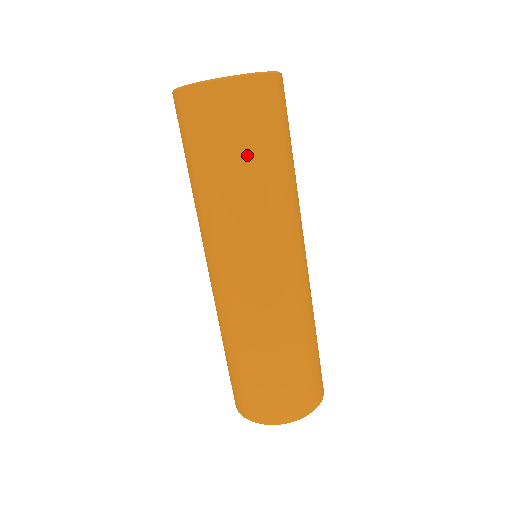
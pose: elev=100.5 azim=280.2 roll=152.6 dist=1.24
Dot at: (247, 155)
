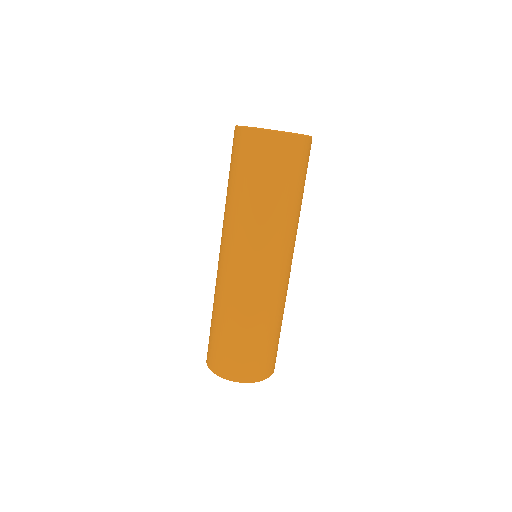
Dot at: (275, 185)
